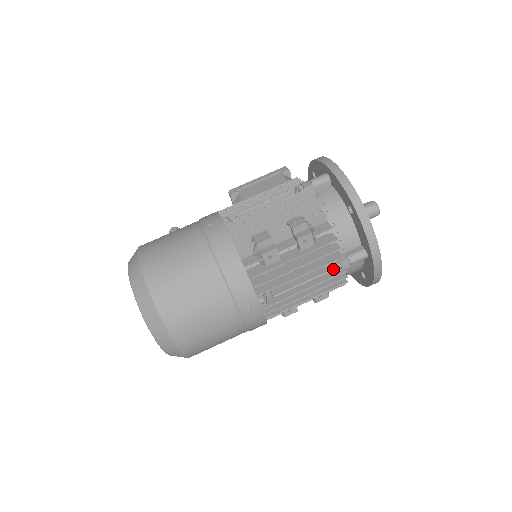
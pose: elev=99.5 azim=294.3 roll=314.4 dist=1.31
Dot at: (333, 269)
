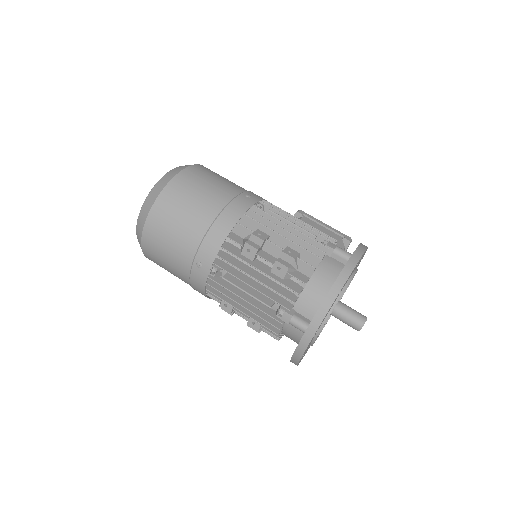
Dot at: (277, 312)
